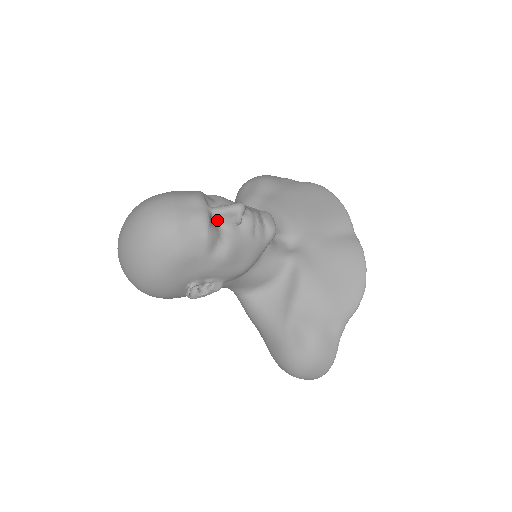
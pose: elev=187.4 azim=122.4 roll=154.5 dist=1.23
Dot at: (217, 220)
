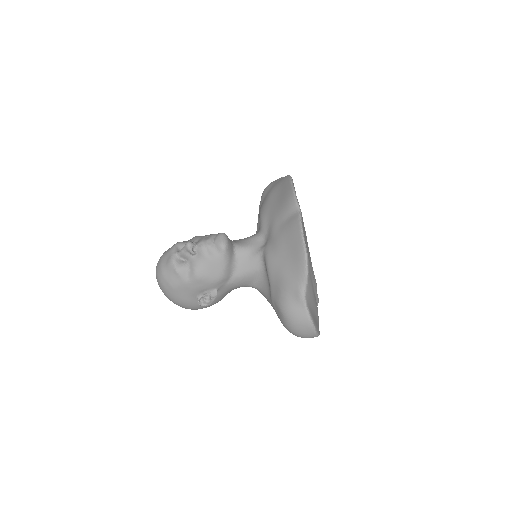
Dot at: (184, 258)
